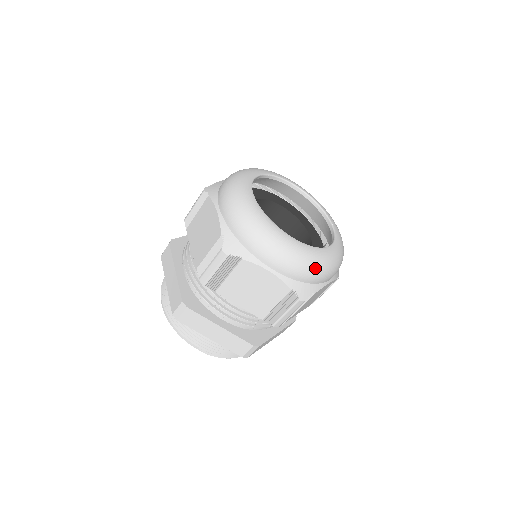
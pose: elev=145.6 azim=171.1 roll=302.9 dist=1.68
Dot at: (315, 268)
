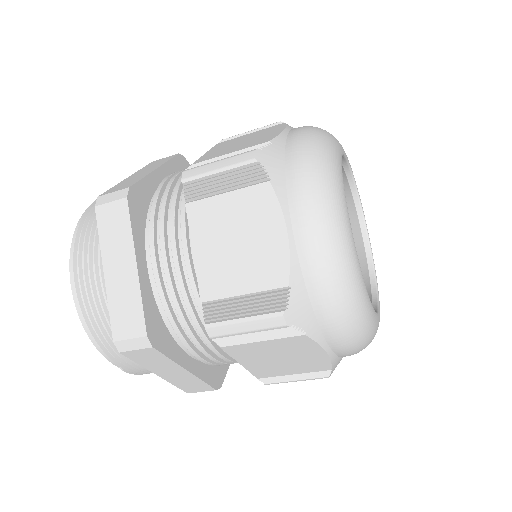
Dot at: occluded
